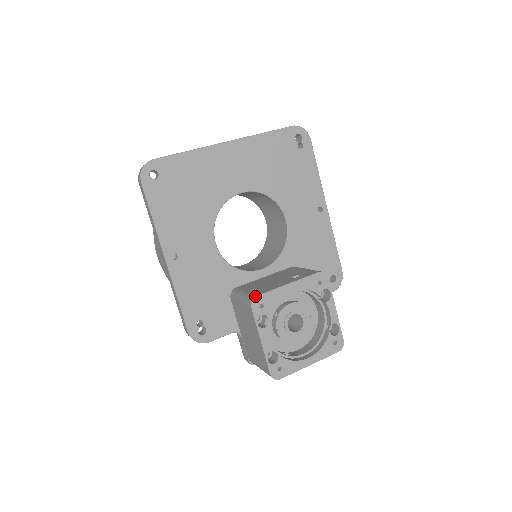
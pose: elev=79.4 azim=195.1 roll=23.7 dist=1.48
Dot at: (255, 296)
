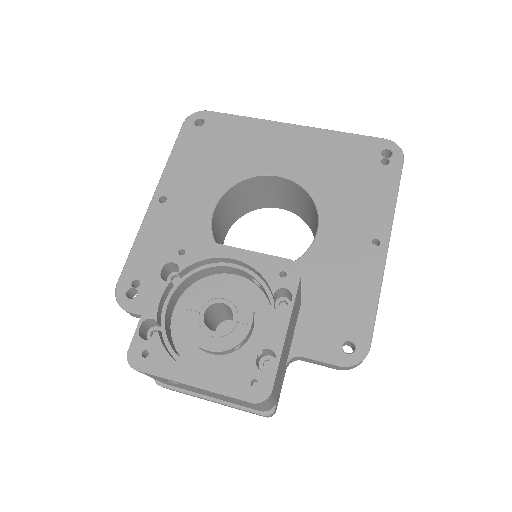
Dot at: (183, 236)
